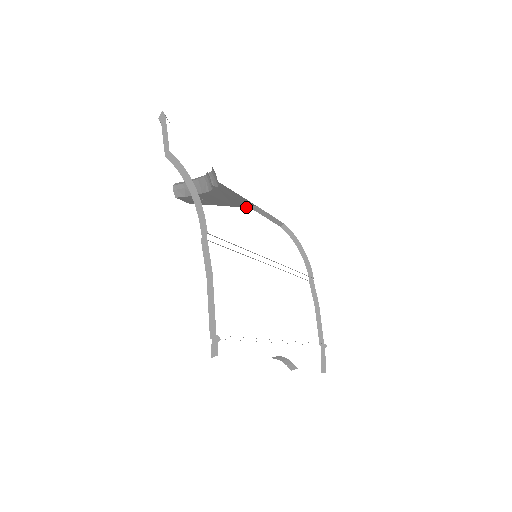
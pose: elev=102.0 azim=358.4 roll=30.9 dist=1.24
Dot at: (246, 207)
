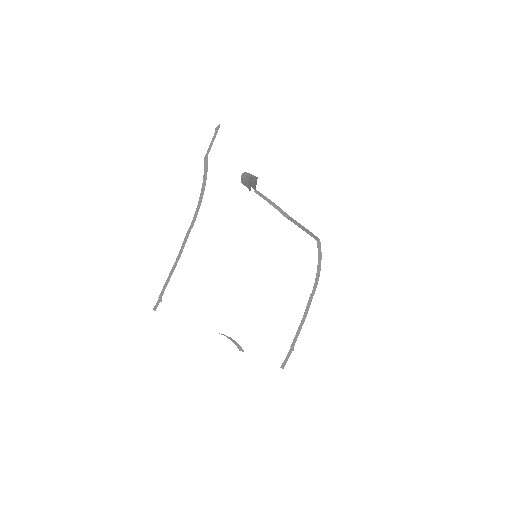
Dot at: (282, 214)
